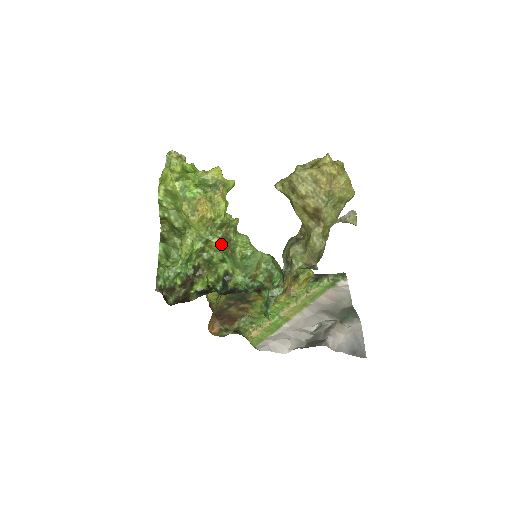
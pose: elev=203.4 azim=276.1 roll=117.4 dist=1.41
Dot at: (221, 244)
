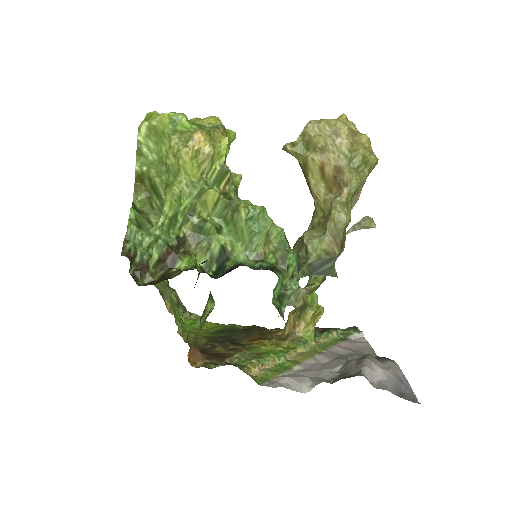
Dot at: (219, 199)
